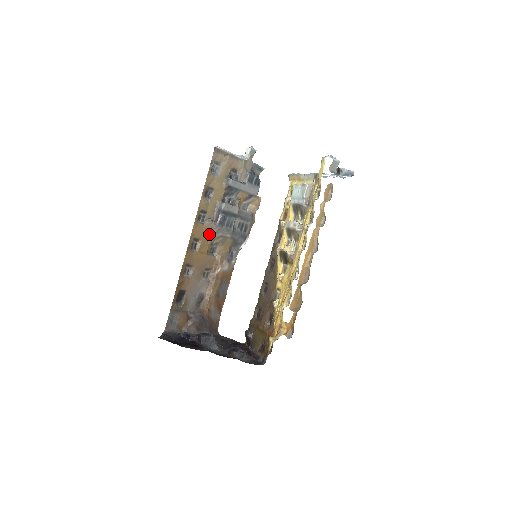
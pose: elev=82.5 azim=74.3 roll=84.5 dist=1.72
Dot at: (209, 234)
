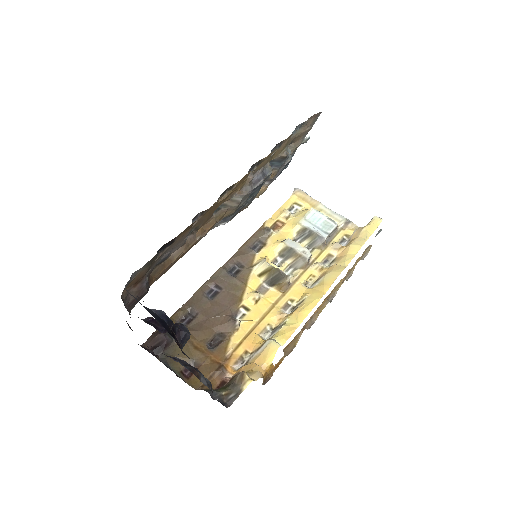
Dot at: (237, 190)
